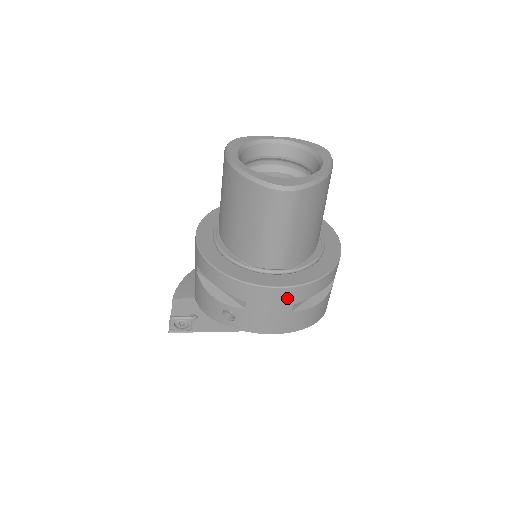
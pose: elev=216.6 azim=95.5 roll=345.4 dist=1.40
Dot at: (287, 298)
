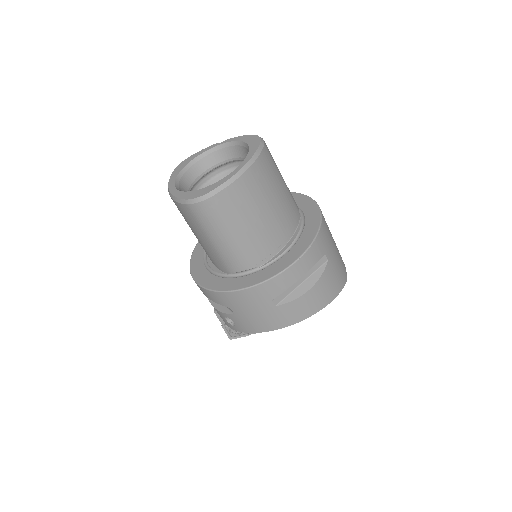
Dot at: (260, 296)
